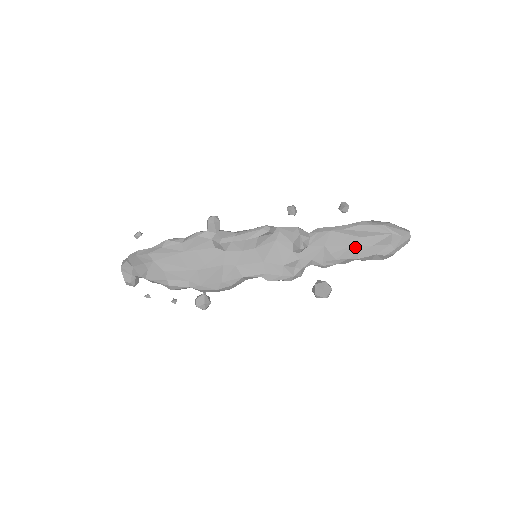
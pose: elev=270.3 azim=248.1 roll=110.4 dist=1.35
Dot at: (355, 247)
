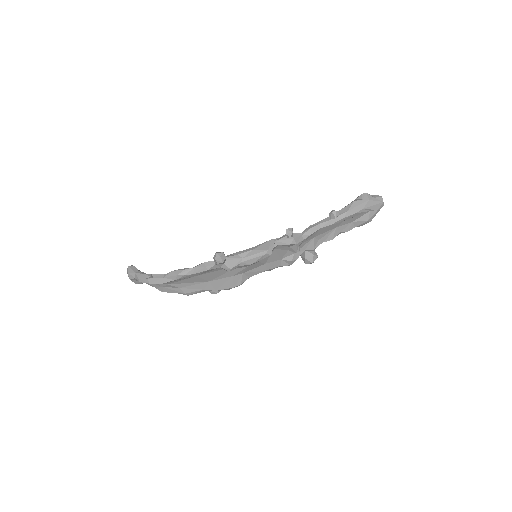
Dot at: (338, 228)
